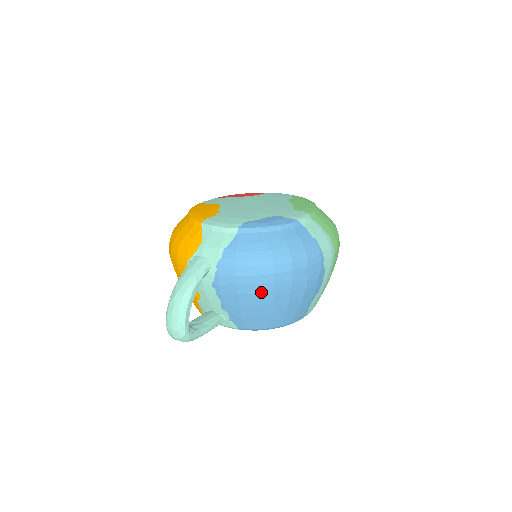
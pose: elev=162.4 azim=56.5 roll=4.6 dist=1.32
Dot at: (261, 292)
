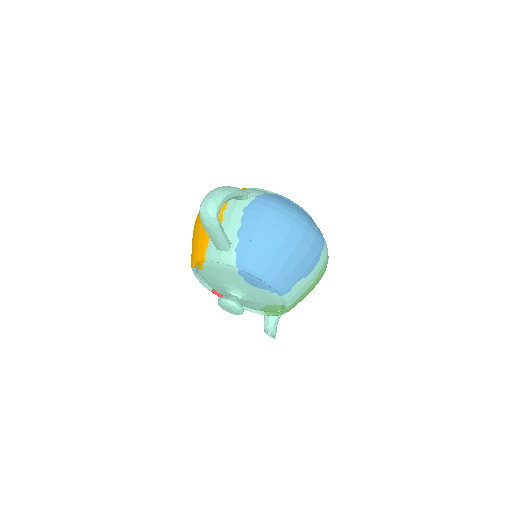
Dot at: (278, 229)
